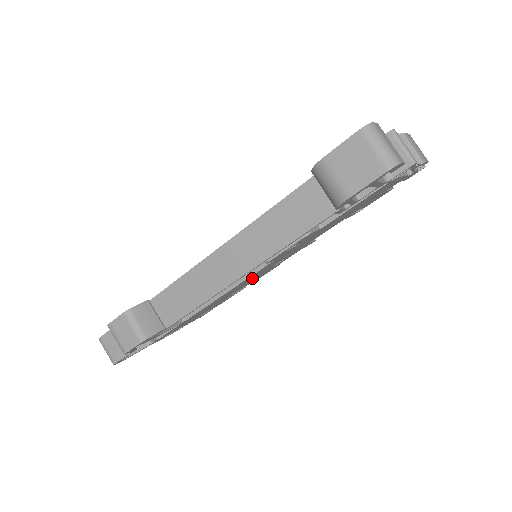
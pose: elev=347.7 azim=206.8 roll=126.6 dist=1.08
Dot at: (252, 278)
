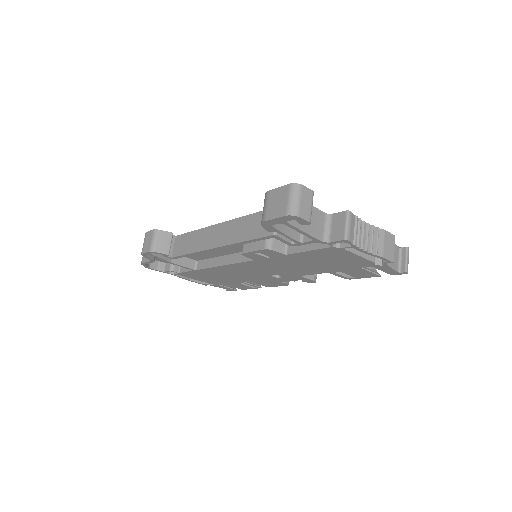
Dot at: (250, 272)
